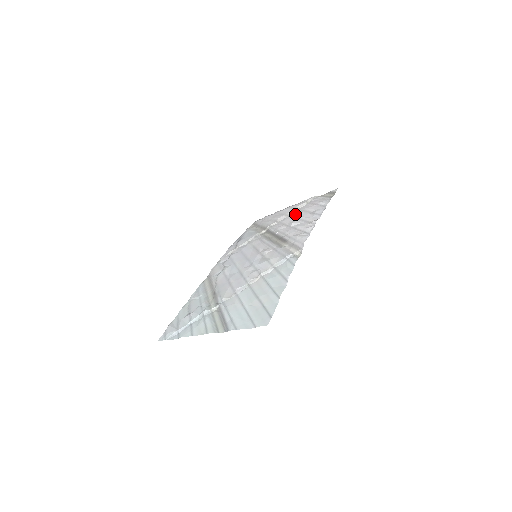
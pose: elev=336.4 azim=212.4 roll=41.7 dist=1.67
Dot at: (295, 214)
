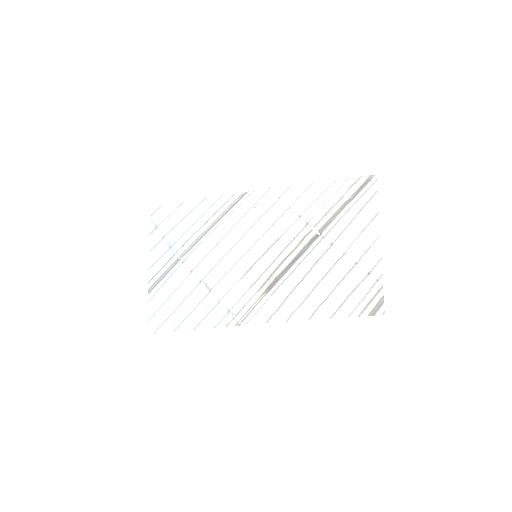
Dot at: (334, 272)
